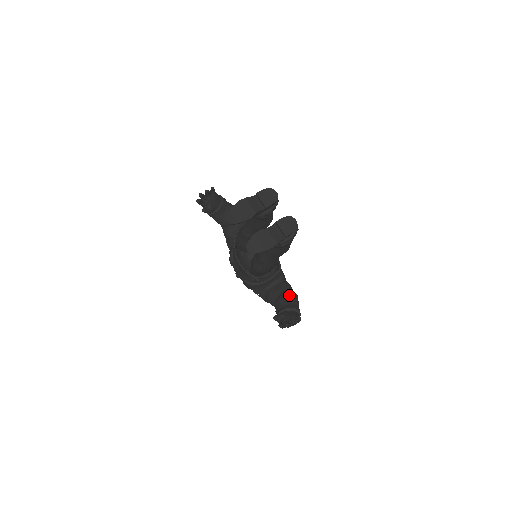
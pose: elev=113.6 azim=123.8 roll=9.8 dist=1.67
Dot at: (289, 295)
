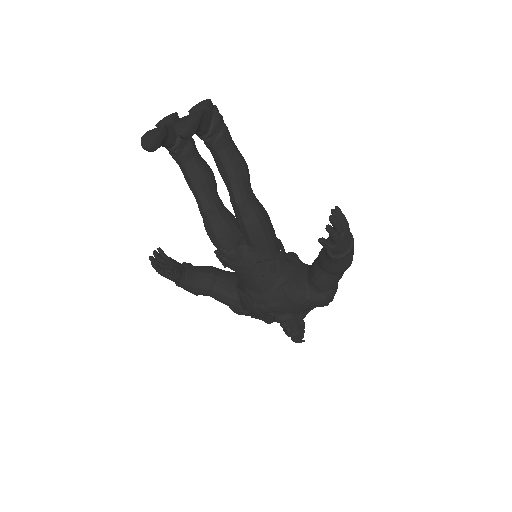
Dot at: occluded
